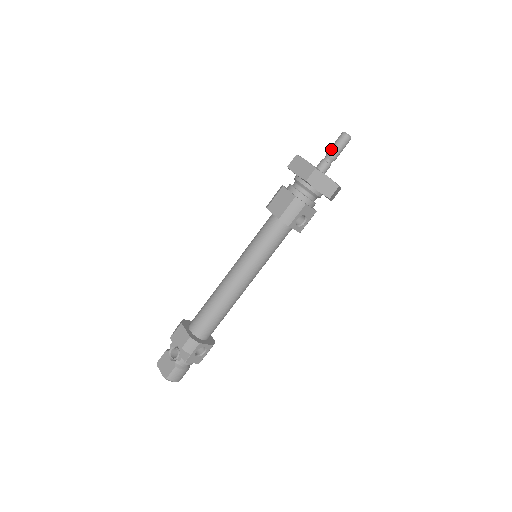
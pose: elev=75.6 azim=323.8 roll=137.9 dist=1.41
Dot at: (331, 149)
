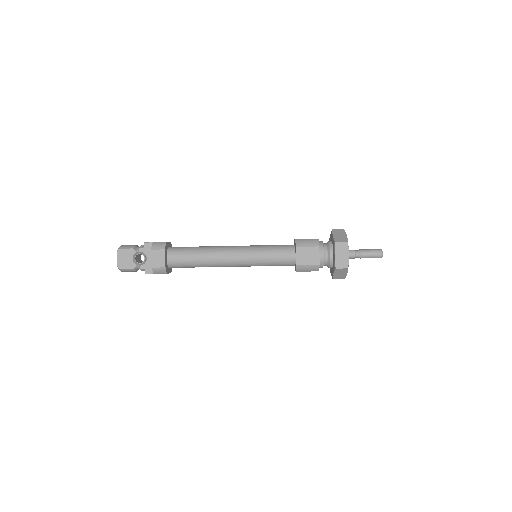
Dot at: (366, 253)
